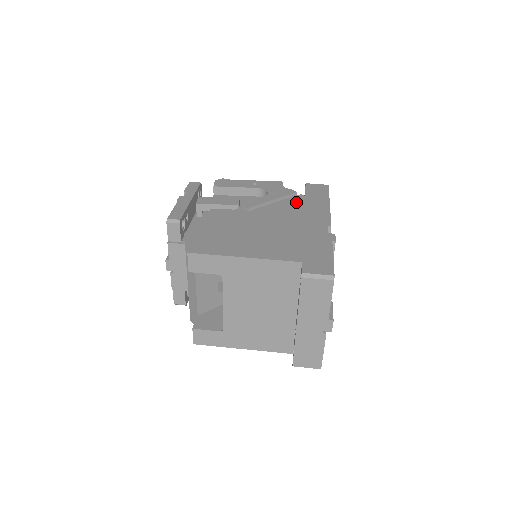
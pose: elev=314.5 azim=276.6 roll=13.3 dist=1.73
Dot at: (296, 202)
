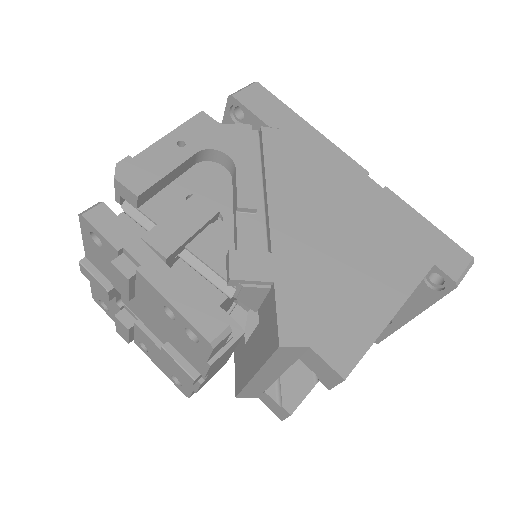
Dot at: (282, 151)
